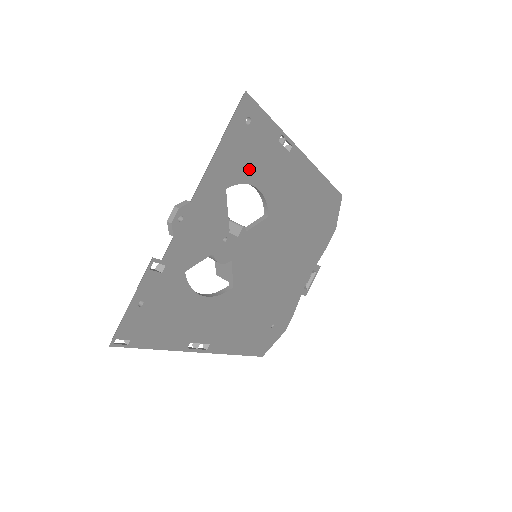
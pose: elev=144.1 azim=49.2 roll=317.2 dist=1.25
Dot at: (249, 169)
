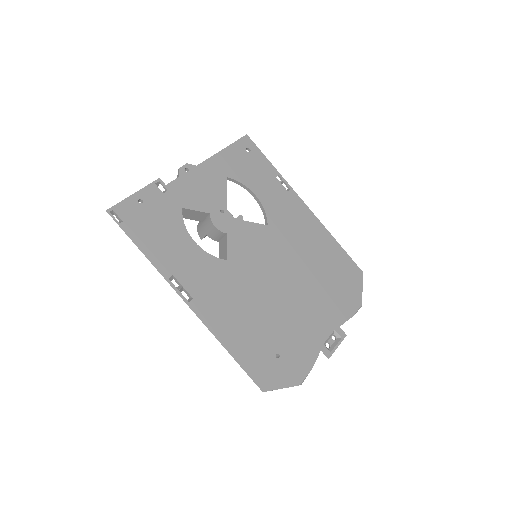
Dot at: (248, 178)
